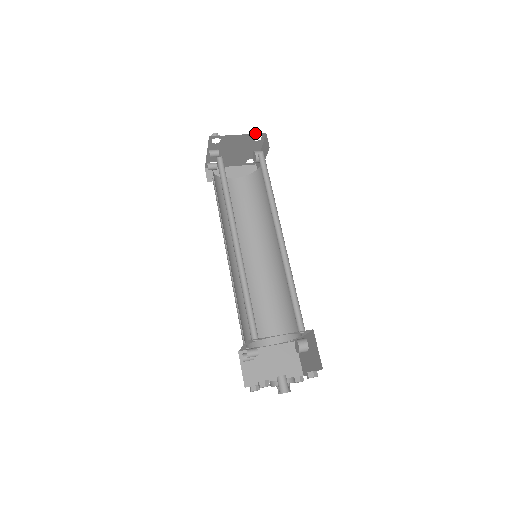
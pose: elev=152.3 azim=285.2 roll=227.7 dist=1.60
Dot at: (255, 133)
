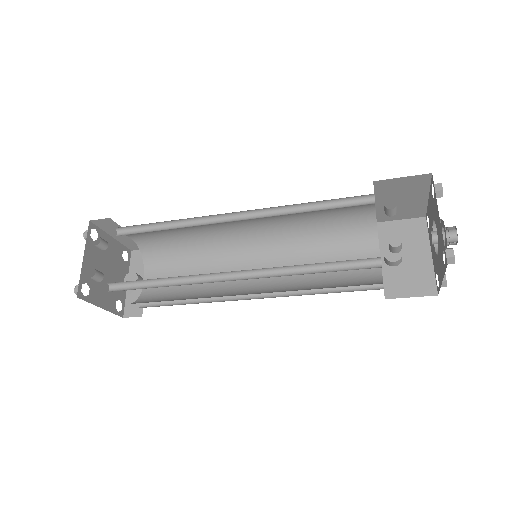
Dot at: occluded
